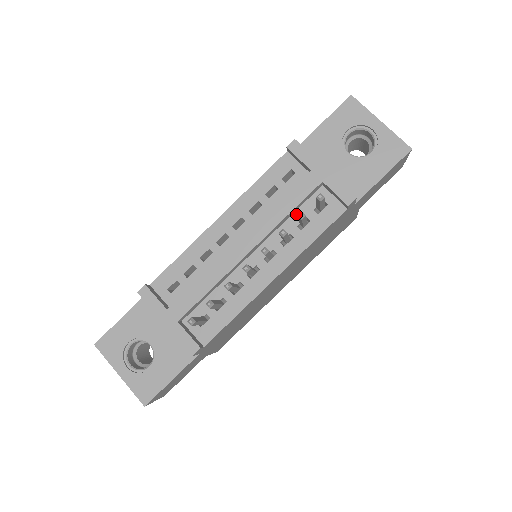
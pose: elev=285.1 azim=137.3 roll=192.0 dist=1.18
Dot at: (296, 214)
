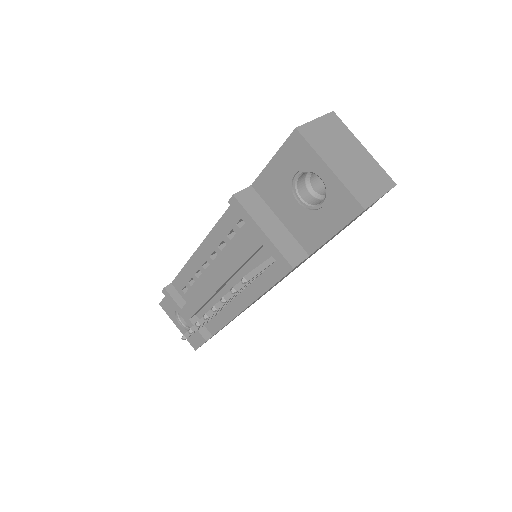
Dot at: (253, 260)
